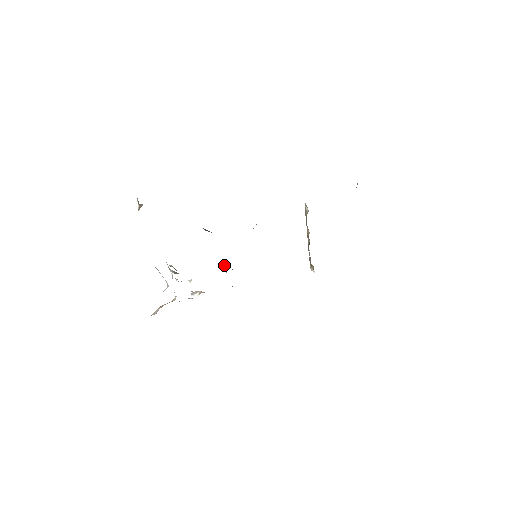
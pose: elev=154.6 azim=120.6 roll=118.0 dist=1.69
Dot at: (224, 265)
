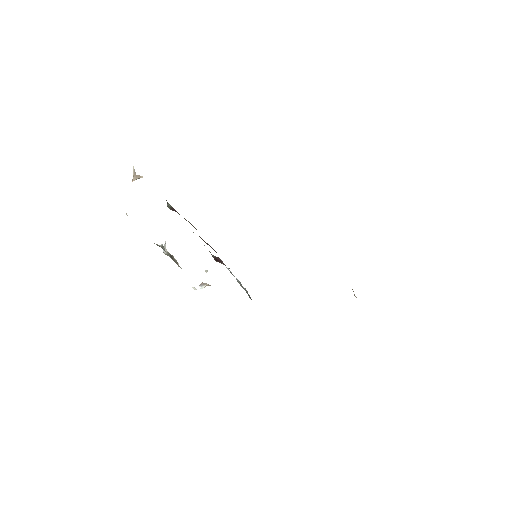
Dot at: (218, 258)
